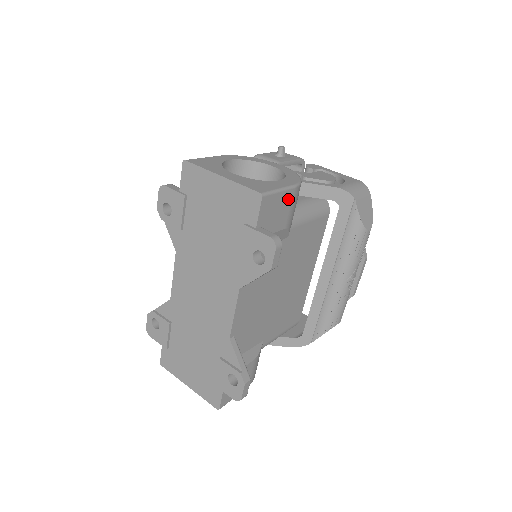
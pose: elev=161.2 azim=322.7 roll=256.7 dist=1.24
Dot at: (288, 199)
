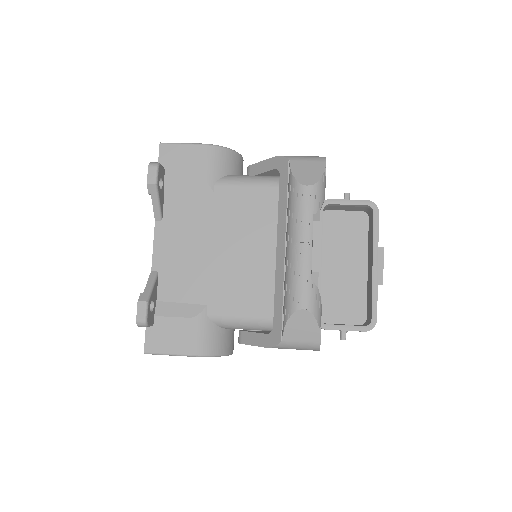
Dot at: (195, 153)
